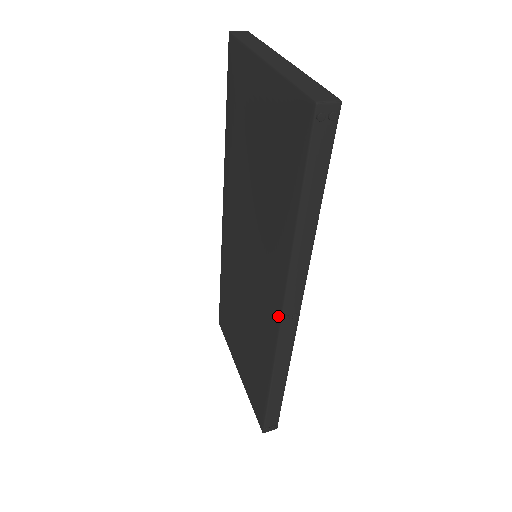
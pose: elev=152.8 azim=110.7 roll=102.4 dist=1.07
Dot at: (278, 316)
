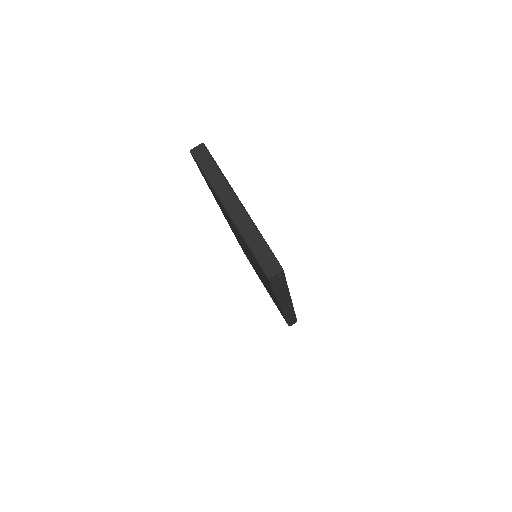
Dot at: occluded
